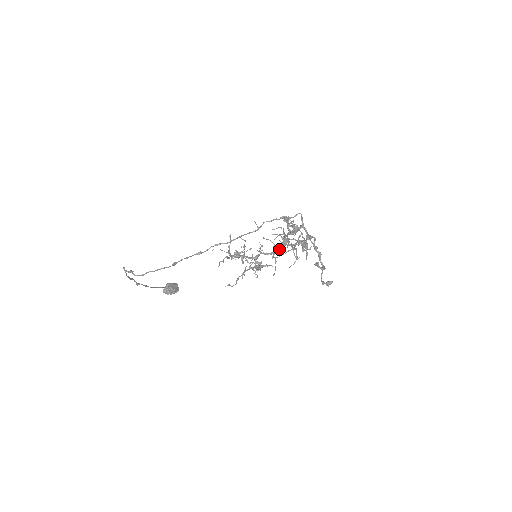
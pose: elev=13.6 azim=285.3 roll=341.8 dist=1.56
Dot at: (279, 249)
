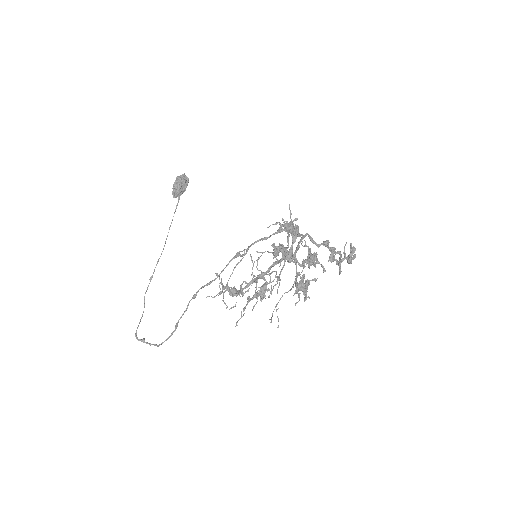
Dot at: occluded
